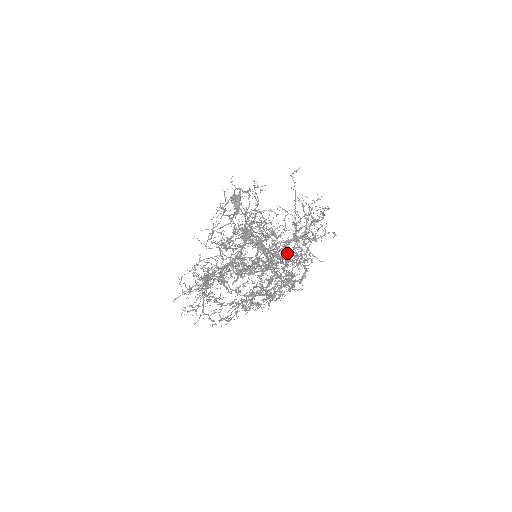
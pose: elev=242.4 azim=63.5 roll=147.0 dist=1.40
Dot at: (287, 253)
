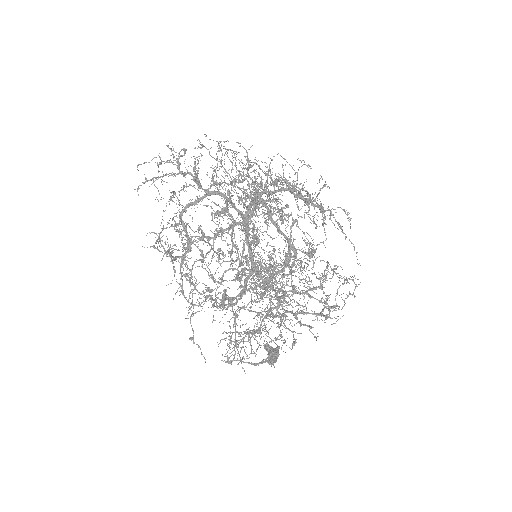
Dot at: occluded
